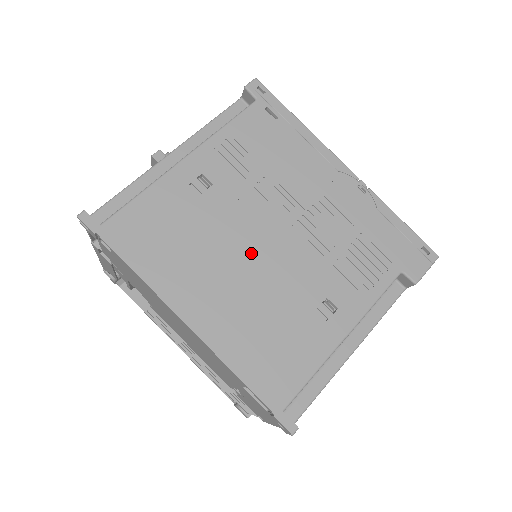
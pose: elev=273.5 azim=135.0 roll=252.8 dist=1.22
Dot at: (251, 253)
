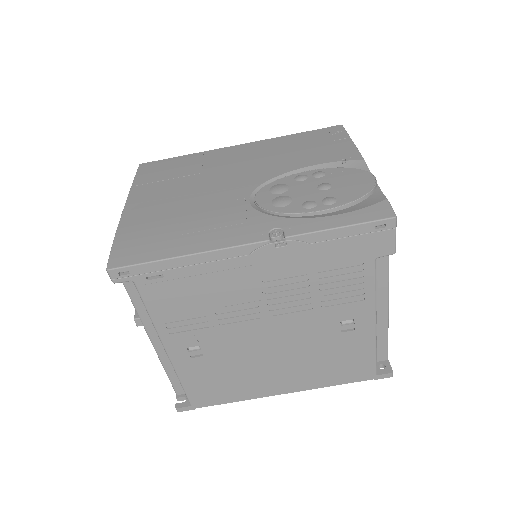
Dot at: (269, 348)
